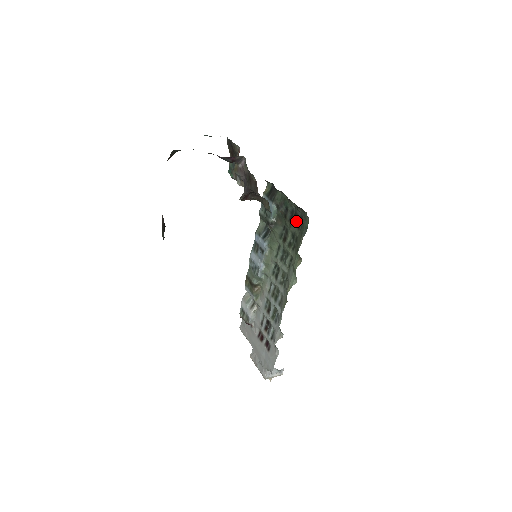
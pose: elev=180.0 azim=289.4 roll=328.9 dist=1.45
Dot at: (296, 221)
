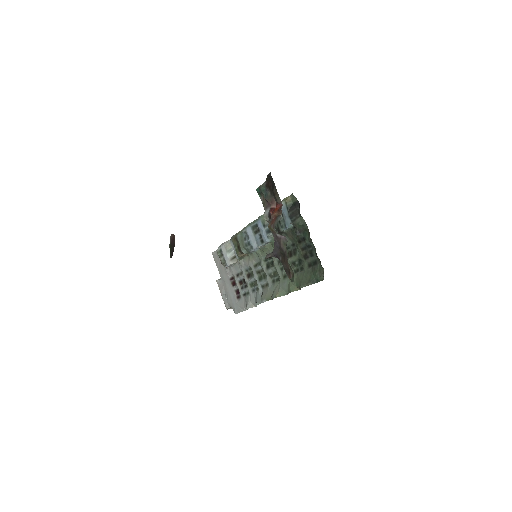
Dot at: (309, 258)
